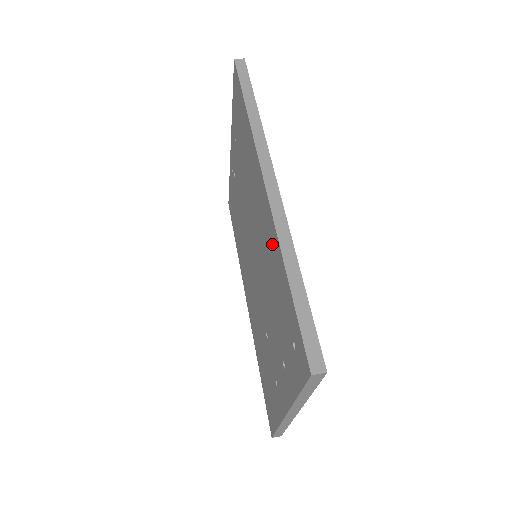
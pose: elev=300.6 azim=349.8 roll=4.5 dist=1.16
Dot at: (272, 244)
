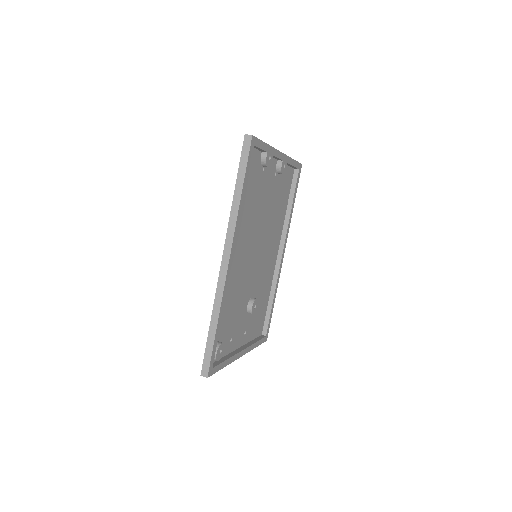
Dot at: occluded
